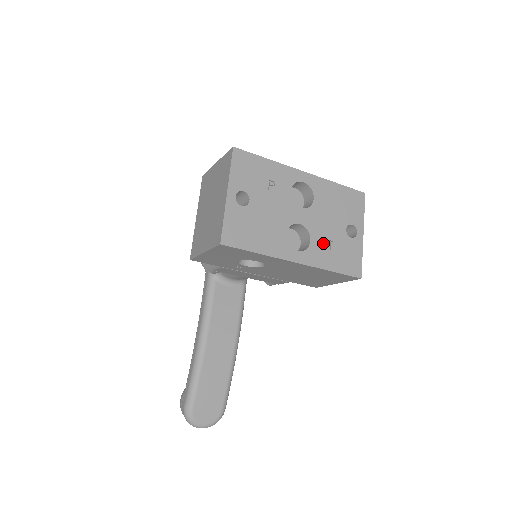
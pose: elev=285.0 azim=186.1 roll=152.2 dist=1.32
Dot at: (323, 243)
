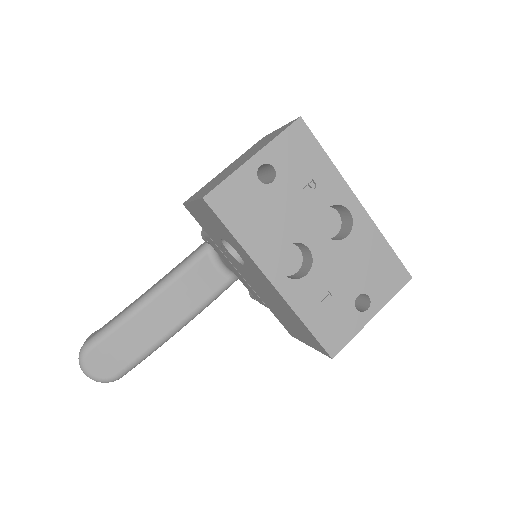
Dot at: (319, 288)
